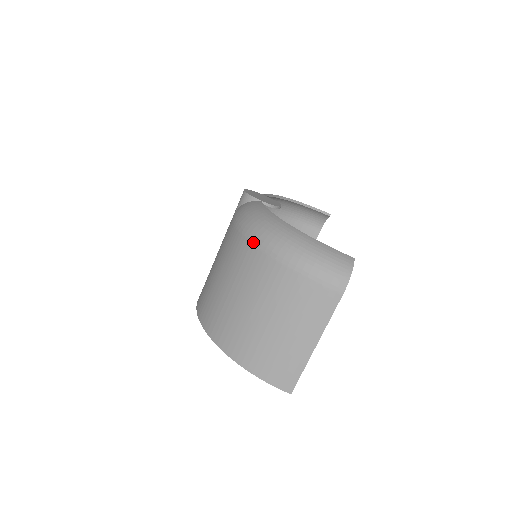
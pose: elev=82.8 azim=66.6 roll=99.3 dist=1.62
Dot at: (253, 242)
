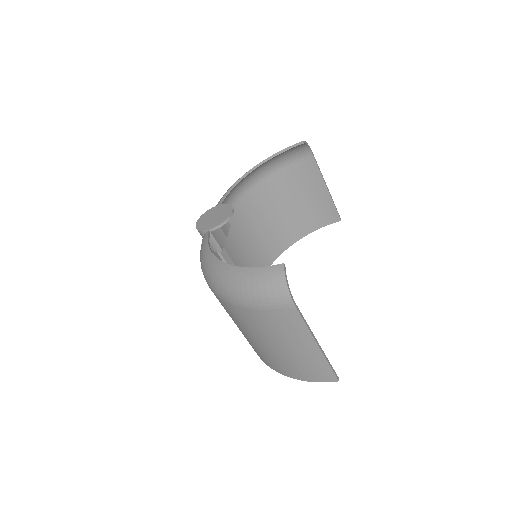
Dot at: occluded
